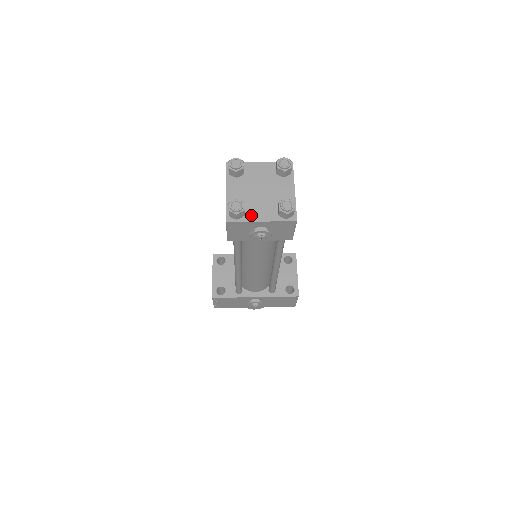
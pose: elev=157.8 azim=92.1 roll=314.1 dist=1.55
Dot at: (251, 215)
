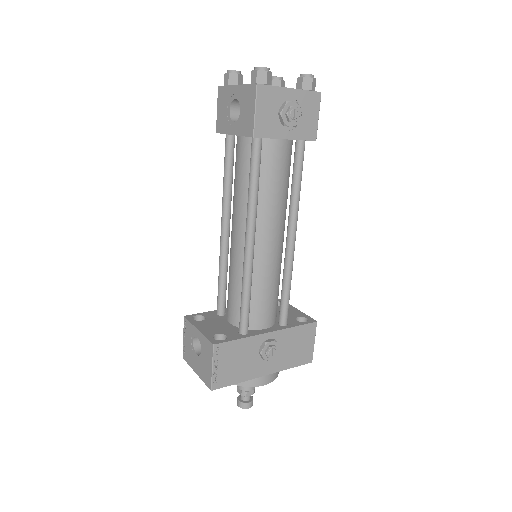
Dot at: (277, 87)
